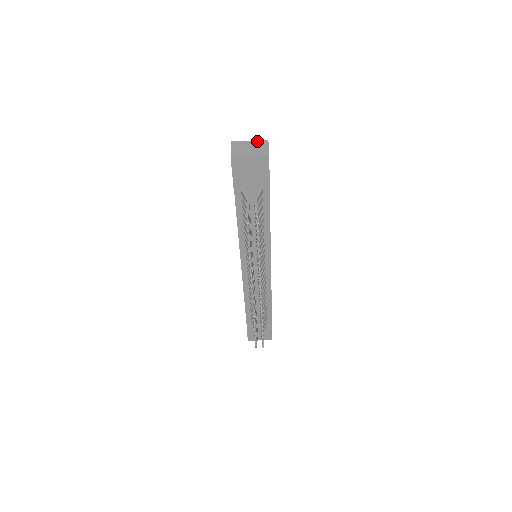
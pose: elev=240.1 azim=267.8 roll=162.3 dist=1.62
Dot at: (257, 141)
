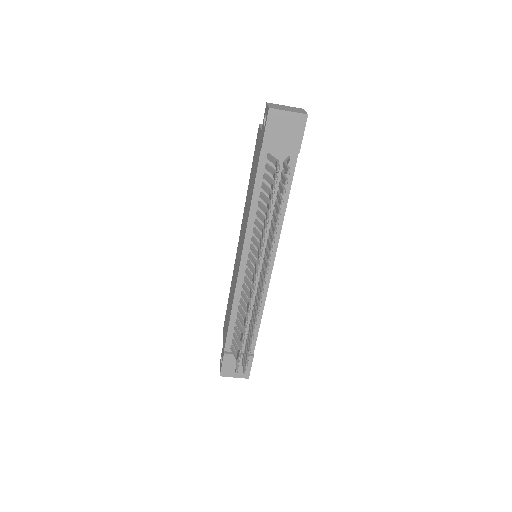
Dot at: (293, 107)
